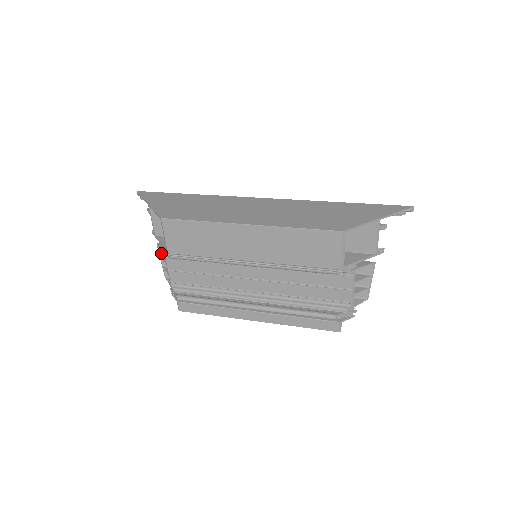
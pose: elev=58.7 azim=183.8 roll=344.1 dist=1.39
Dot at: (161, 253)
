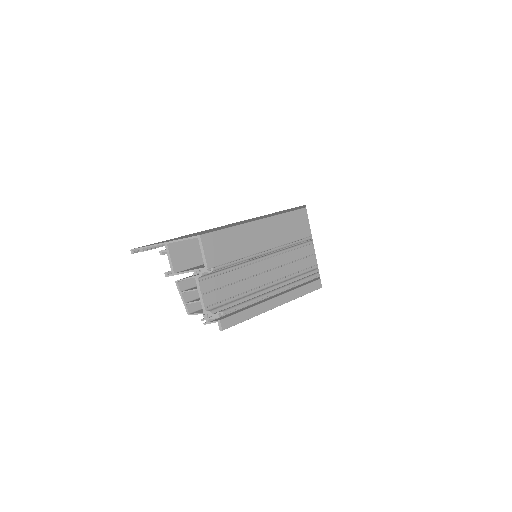
Dot at: (182, 290)
